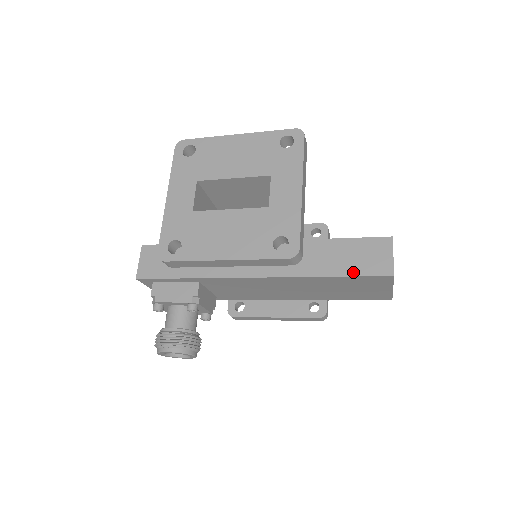
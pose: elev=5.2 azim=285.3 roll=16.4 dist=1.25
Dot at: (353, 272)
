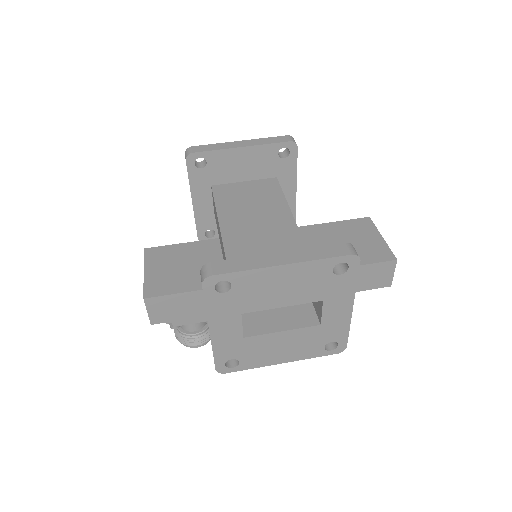
Dot at: (360, 289)
